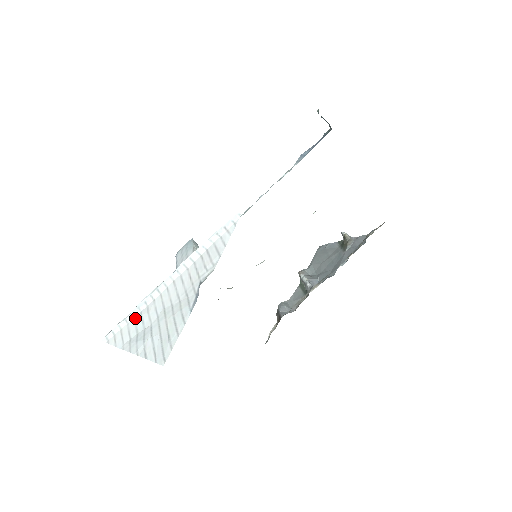
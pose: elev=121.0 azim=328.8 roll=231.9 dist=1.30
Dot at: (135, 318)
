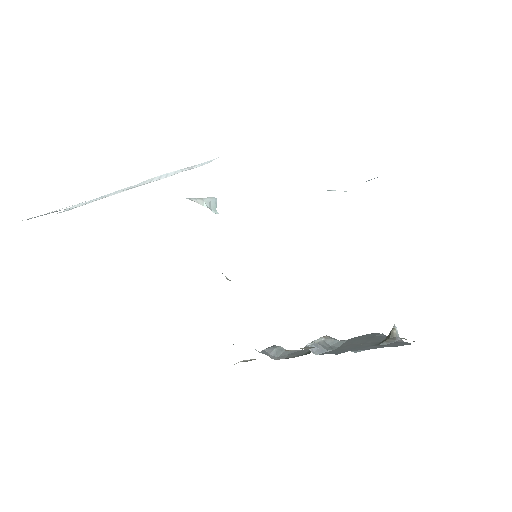
Dot at: (87, 203)
